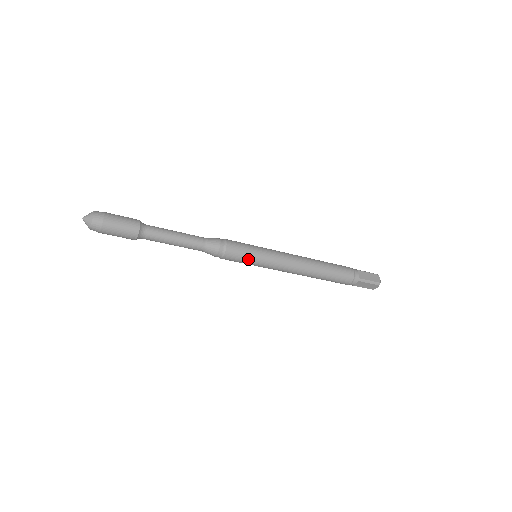
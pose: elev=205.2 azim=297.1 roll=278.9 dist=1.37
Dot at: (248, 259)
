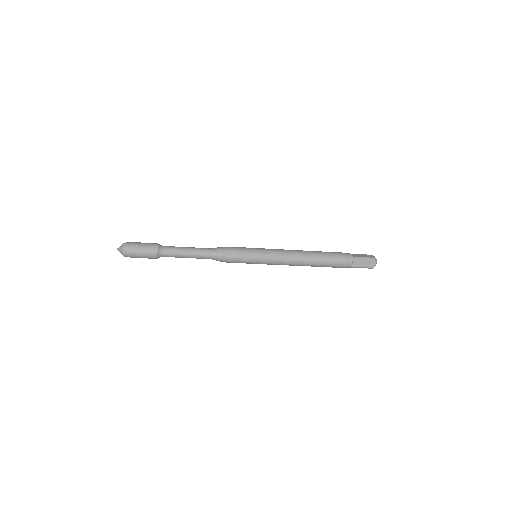
Dot at: (247, 263)
